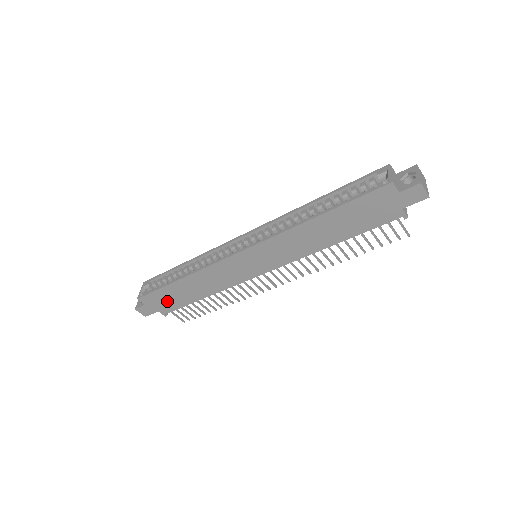
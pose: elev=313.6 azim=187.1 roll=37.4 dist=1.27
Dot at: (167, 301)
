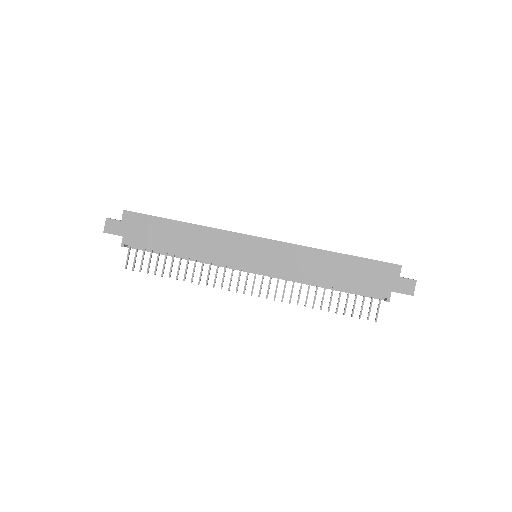
Dot at: (145, 233)
